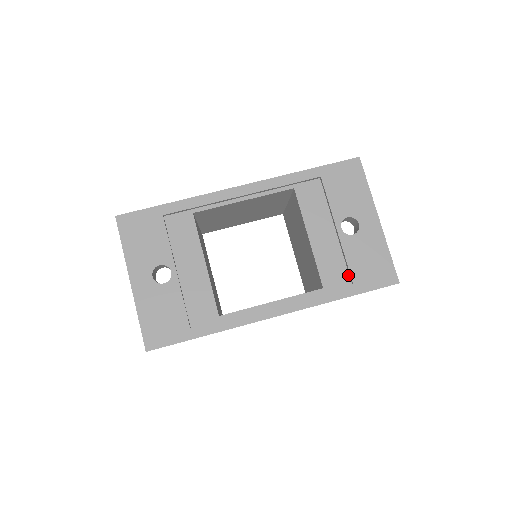
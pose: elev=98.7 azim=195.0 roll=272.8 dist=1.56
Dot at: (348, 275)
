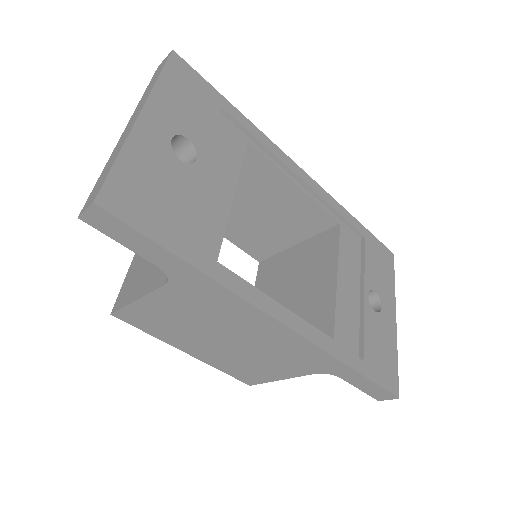
Dot at: (358, 348)
